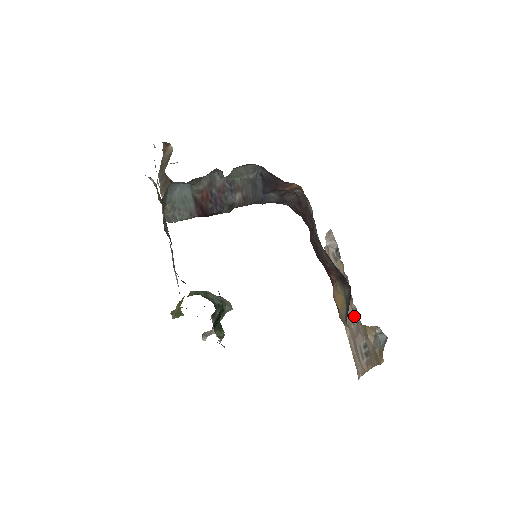
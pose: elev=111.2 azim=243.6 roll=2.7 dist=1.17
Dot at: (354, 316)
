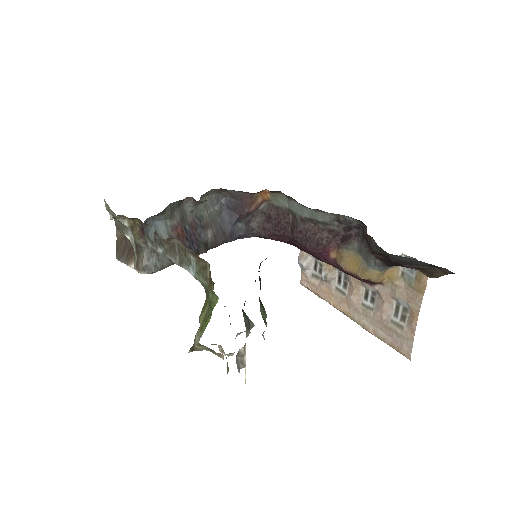
Dot at: (368, 301)
